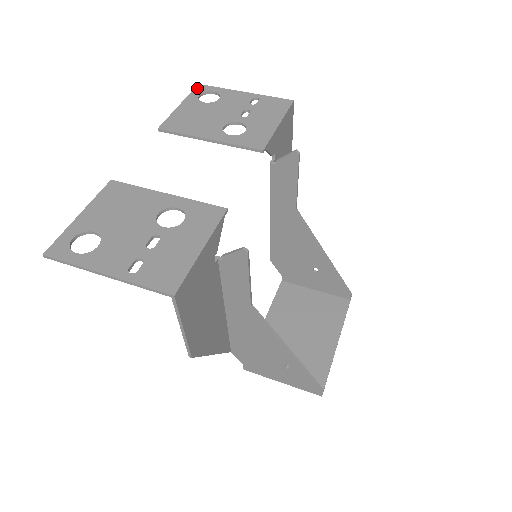
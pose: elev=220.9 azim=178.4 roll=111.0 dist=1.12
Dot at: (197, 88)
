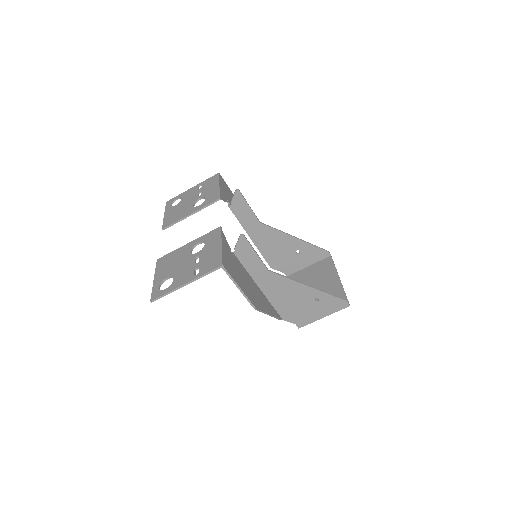
Dot at: (167, 203)
